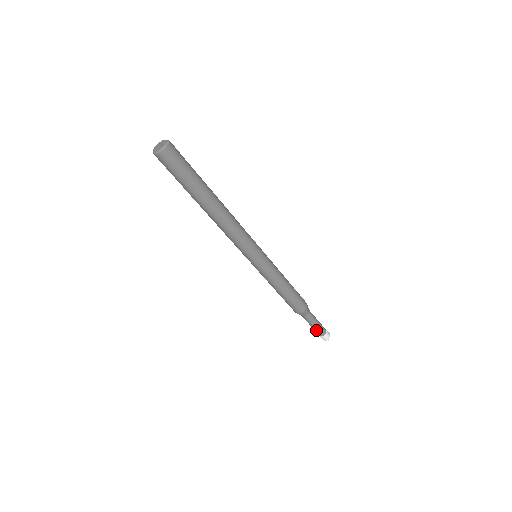
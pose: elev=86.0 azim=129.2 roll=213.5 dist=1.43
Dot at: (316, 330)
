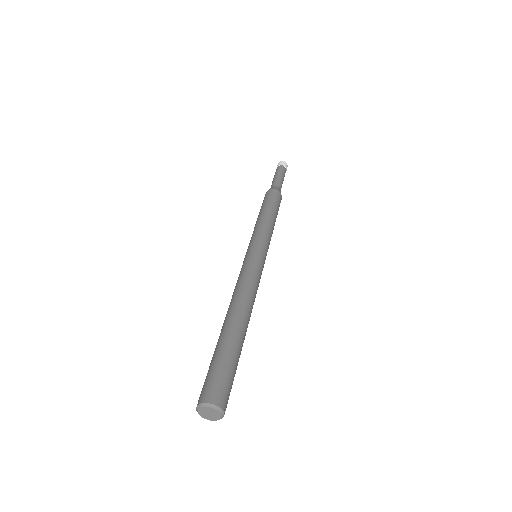
Dot at: occluded
